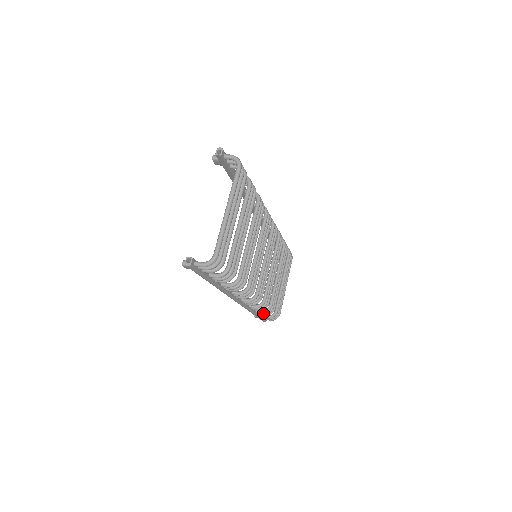
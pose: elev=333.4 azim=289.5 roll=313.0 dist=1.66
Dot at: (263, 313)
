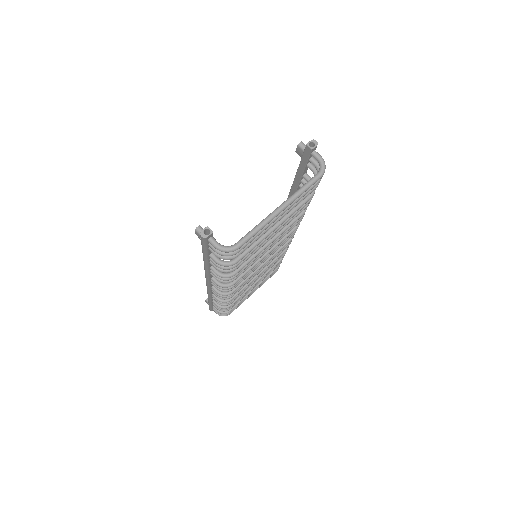
Dot at: (218, 306)
